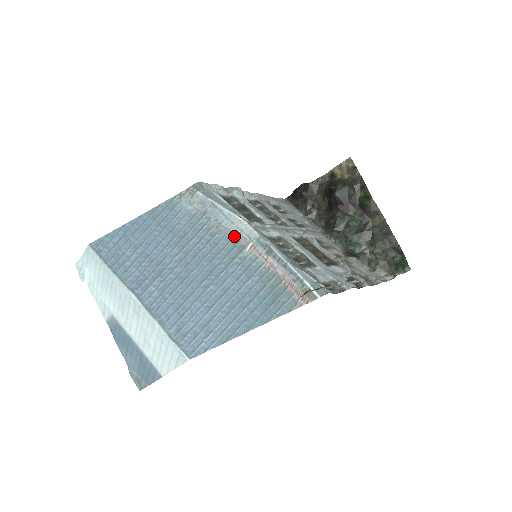
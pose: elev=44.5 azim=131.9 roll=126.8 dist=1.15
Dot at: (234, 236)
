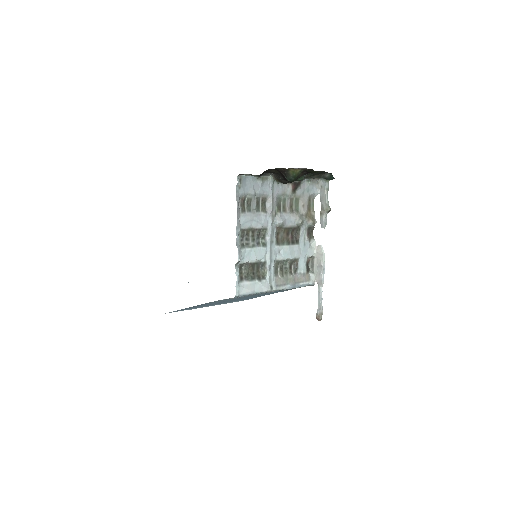
Dot at: occluded
